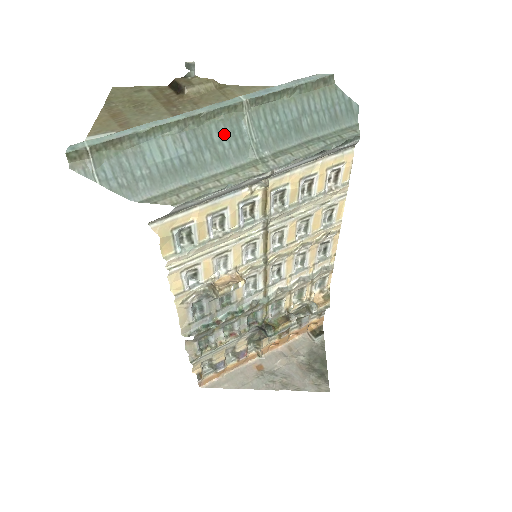
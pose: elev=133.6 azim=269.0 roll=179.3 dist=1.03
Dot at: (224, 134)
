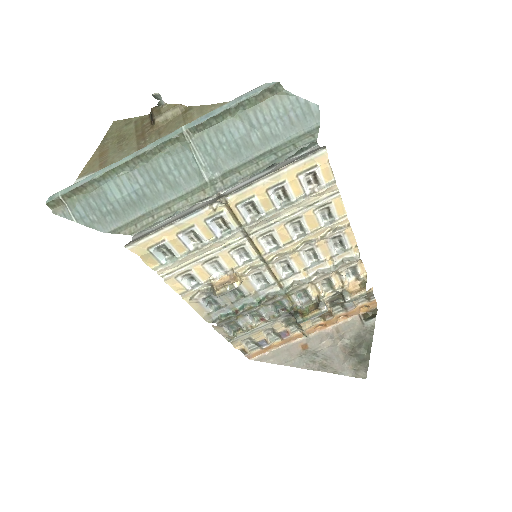
Dot at: (172, 164)
